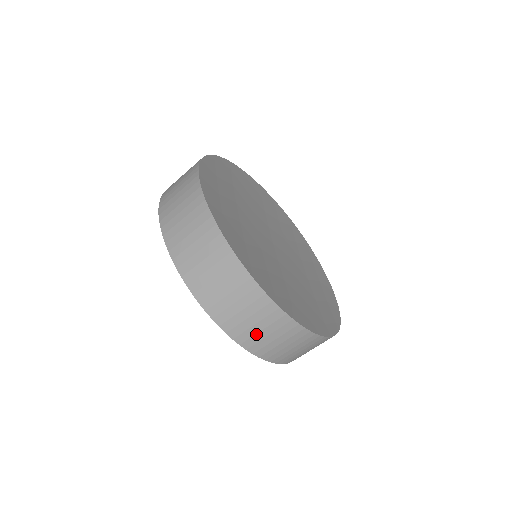
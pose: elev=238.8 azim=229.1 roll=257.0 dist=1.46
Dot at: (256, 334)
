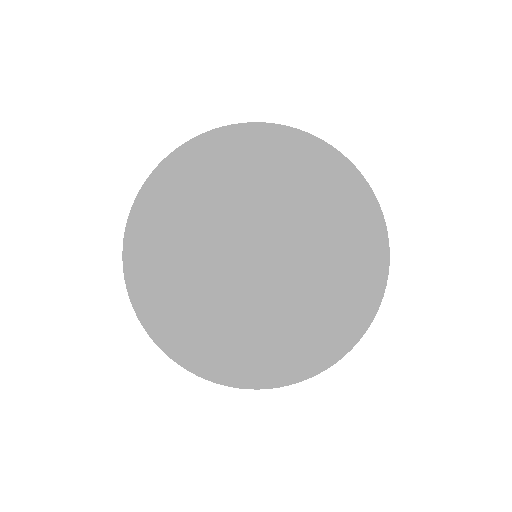
Dot at: occluded
